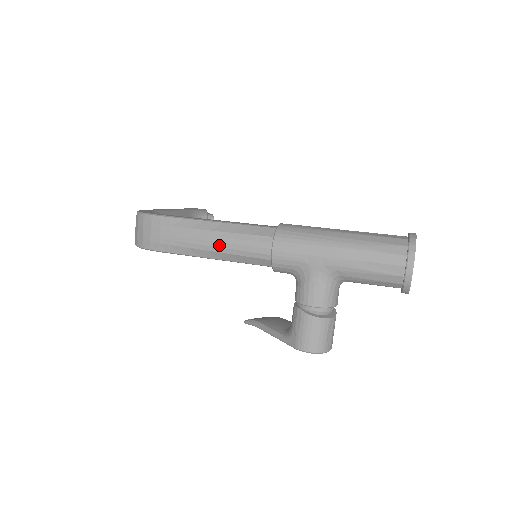
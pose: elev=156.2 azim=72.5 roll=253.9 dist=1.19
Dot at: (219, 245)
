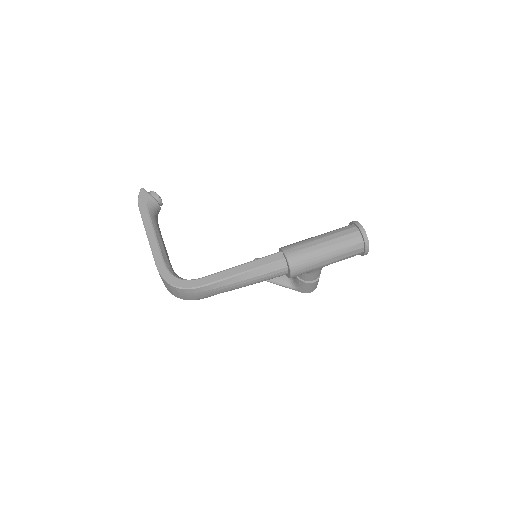
Dot at: (252, 284)
